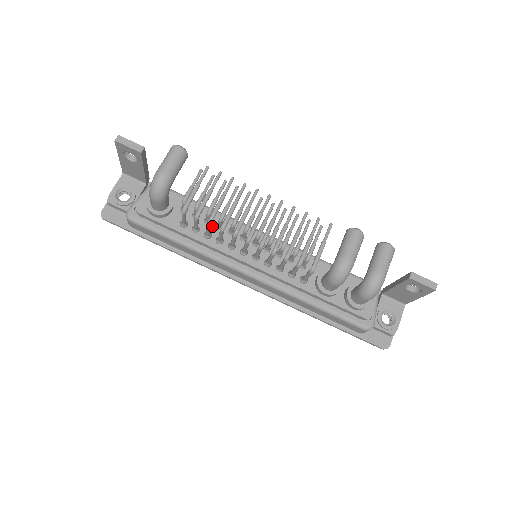
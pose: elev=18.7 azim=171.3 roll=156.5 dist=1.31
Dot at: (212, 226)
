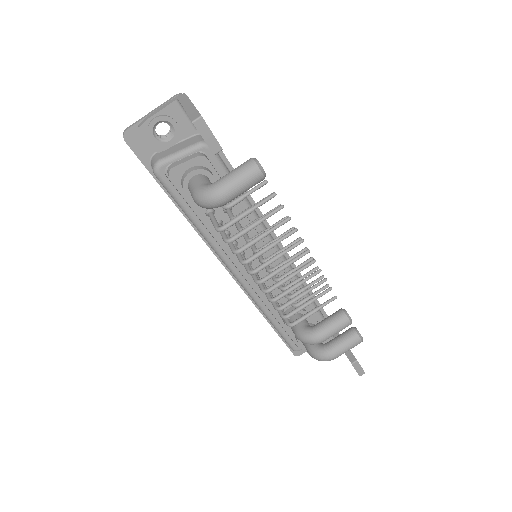
Dot at: occluded
